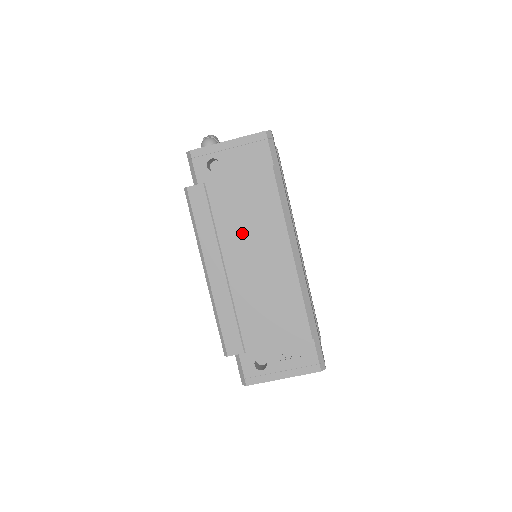
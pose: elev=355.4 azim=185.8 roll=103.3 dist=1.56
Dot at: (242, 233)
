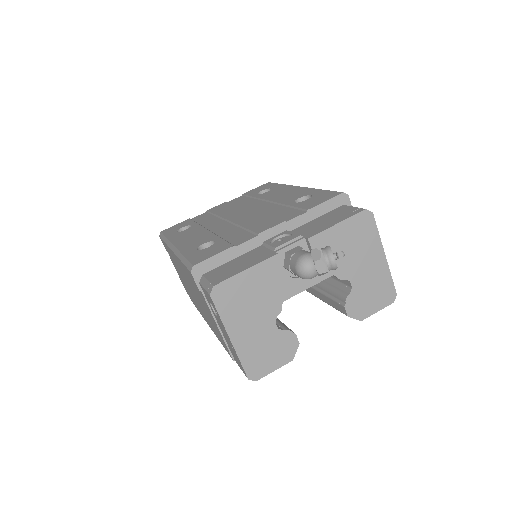
Dot at: (198, 297)
